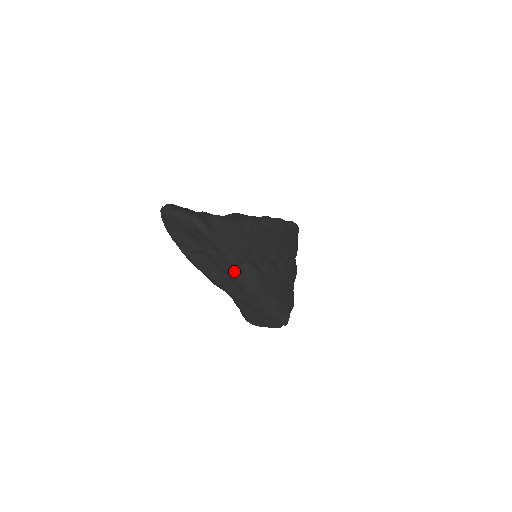
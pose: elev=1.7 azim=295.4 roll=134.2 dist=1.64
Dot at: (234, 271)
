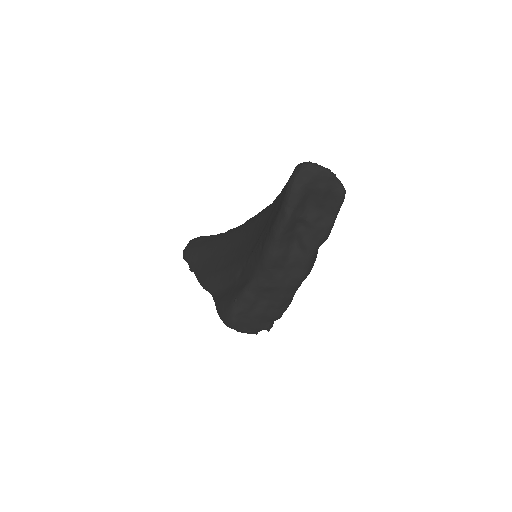
Dot at: (316, 249)
